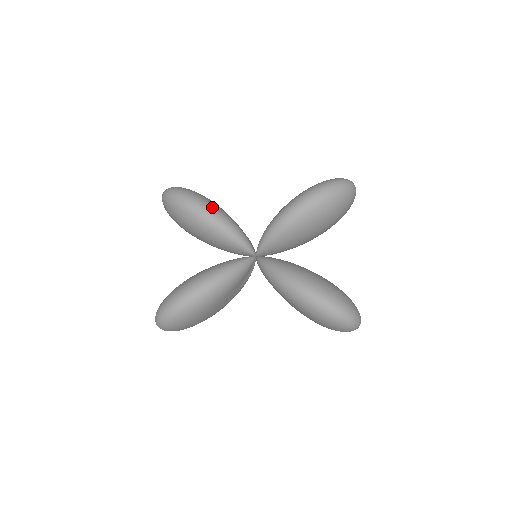
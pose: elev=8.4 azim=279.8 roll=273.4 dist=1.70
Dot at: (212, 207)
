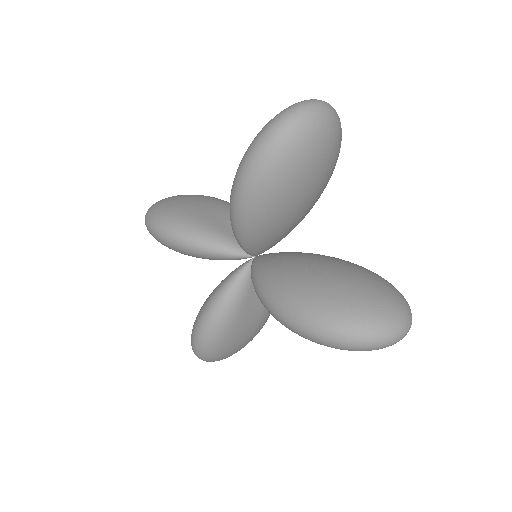
Dot at: (174, 226)
